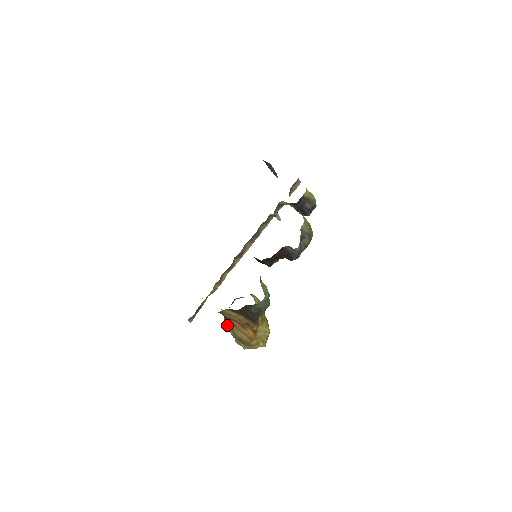
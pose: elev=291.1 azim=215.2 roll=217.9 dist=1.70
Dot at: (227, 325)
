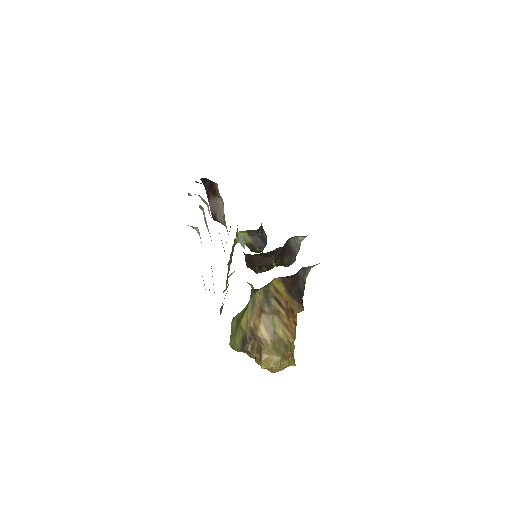
Dot at: (260, 323)
